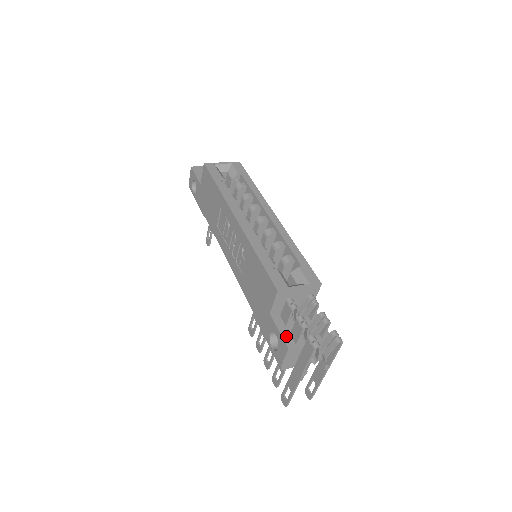
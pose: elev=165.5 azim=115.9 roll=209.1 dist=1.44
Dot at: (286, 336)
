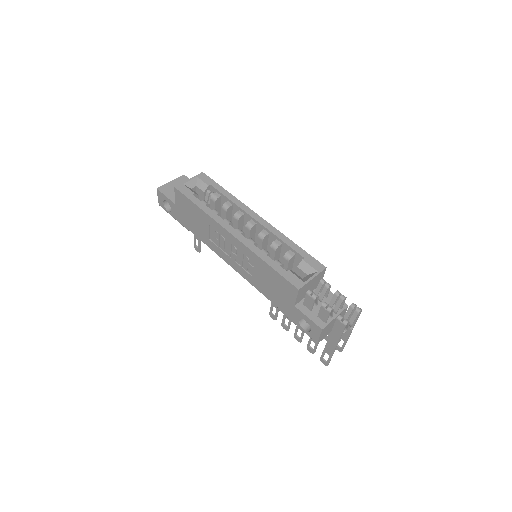
Dot at: (315, 320)
